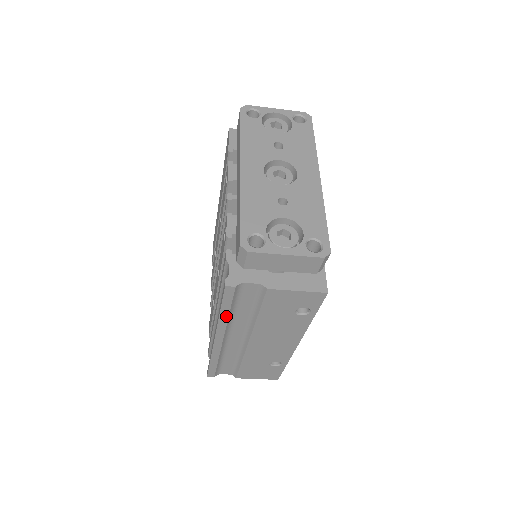
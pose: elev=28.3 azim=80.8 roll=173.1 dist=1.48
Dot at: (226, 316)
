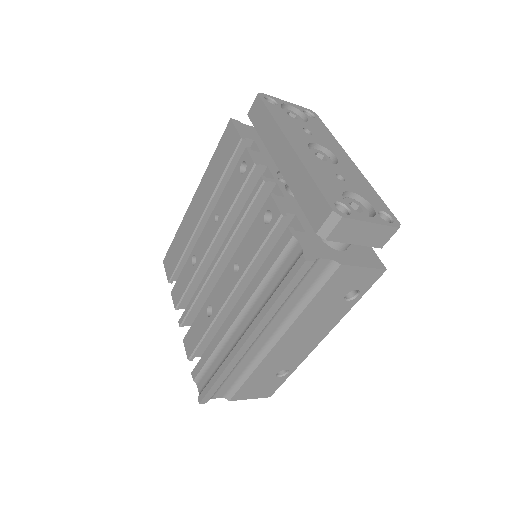
Dot at: (279, 305)
